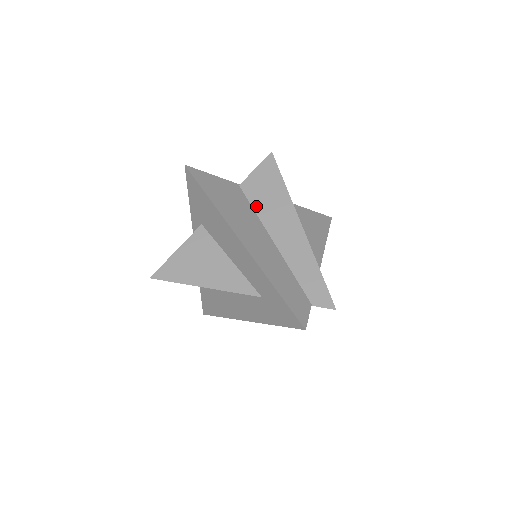
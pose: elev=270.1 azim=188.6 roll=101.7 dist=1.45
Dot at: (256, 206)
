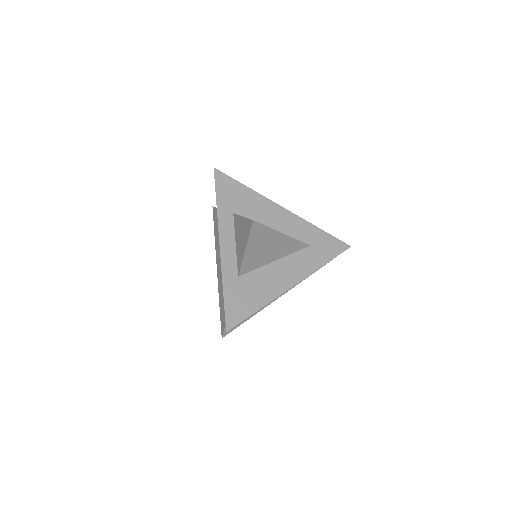
Dot at: occluded
